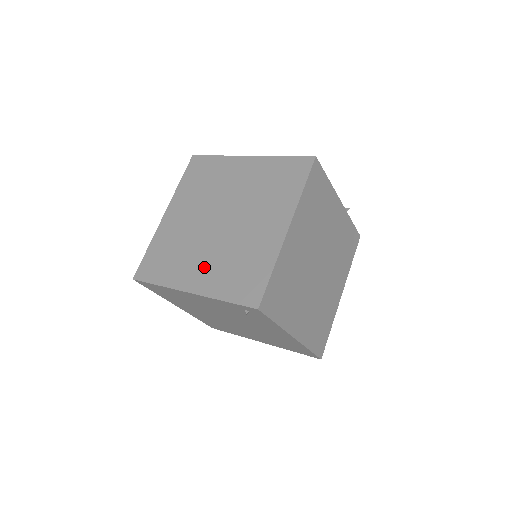
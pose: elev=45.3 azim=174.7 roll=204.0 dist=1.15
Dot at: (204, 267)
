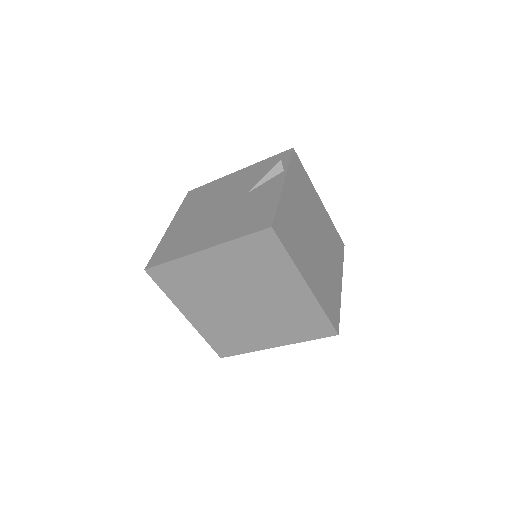
Dot at: (268, 332)
